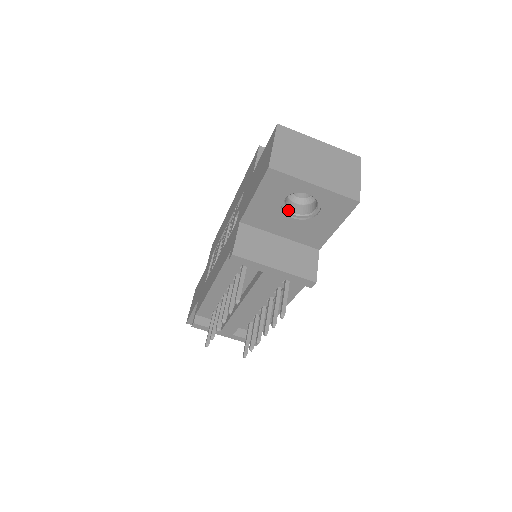
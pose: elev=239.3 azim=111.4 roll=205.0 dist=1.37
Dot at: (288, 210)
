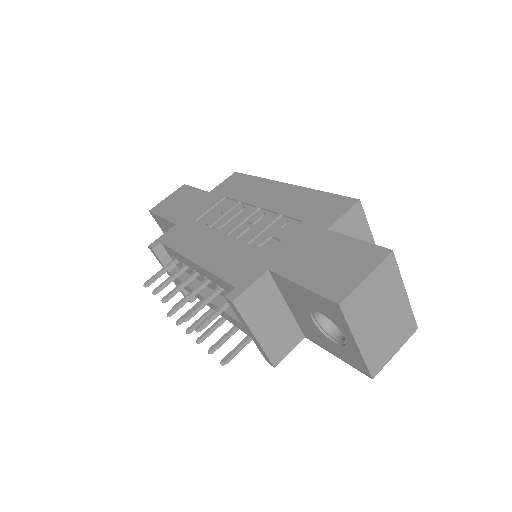
Dot at: (316, 313)
